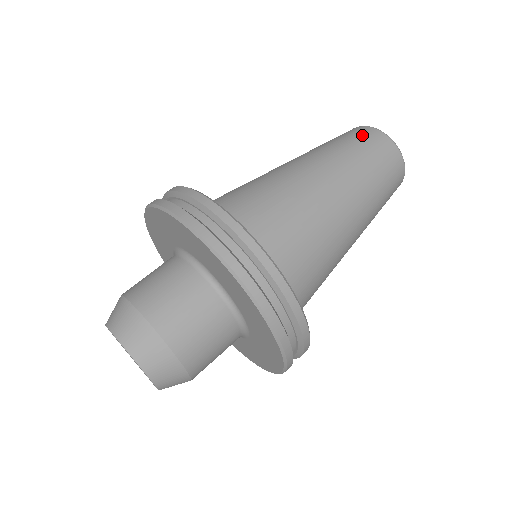
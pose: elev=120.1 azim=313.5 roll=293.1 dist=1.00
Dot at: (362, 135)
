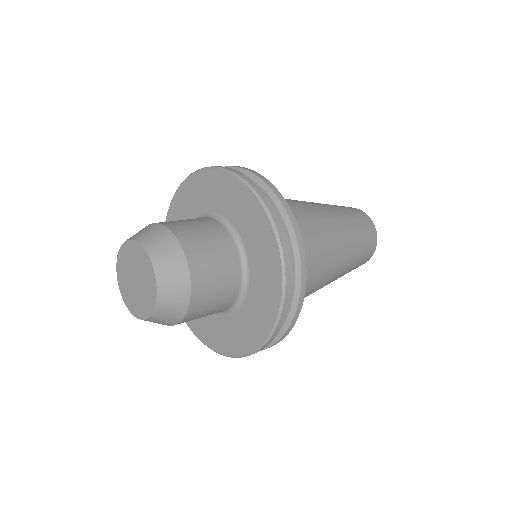
Dot at: occluded
